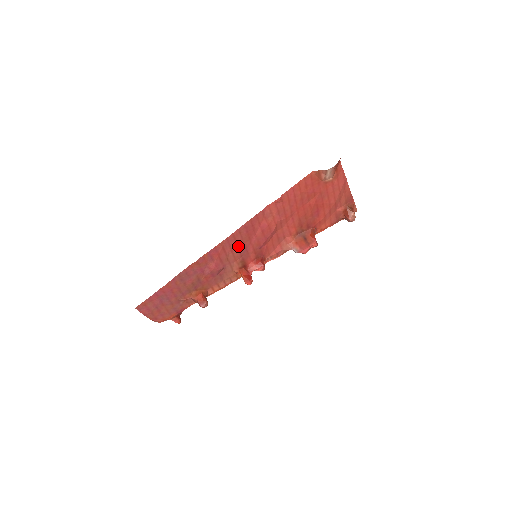
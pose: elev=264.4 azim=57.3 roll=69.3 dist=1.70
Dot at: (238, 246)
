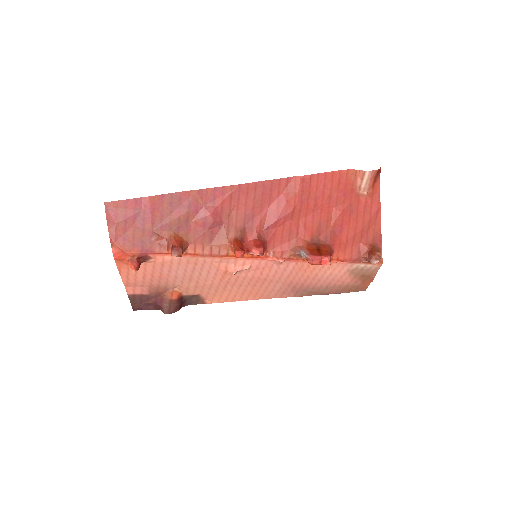
Dot at: (246, 207)
